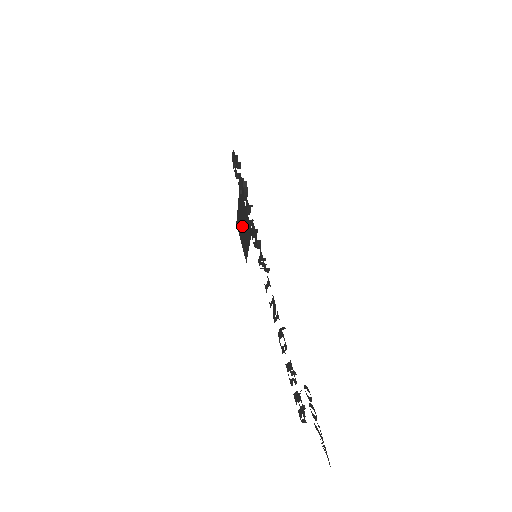
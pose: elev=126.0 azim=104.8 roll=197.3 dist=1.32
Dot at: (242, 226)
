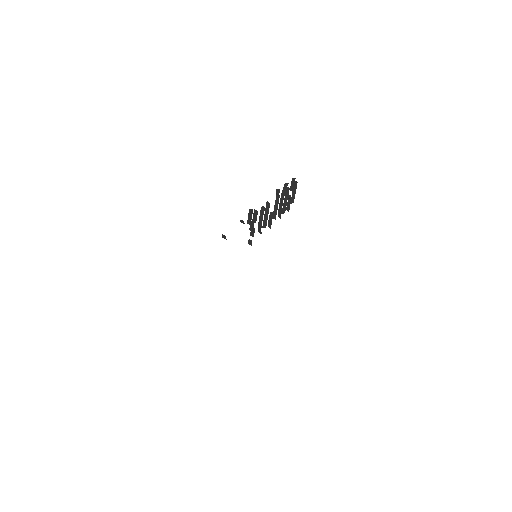
Dot at: occluded
